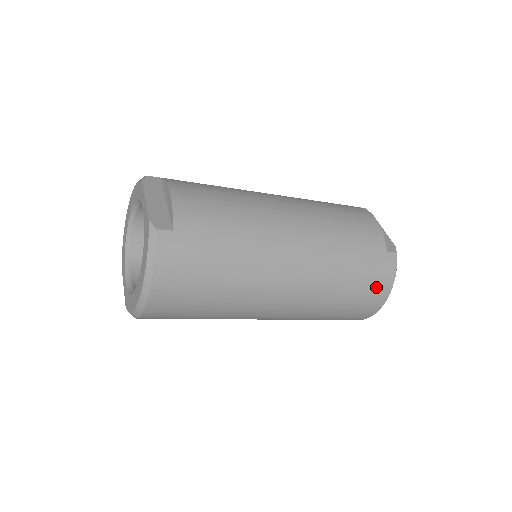
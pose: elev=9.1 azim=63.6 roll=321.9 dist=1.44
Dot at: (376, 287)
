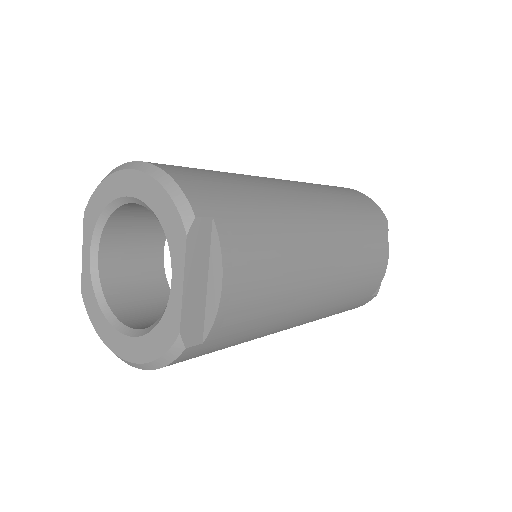
Dot at: occluded
